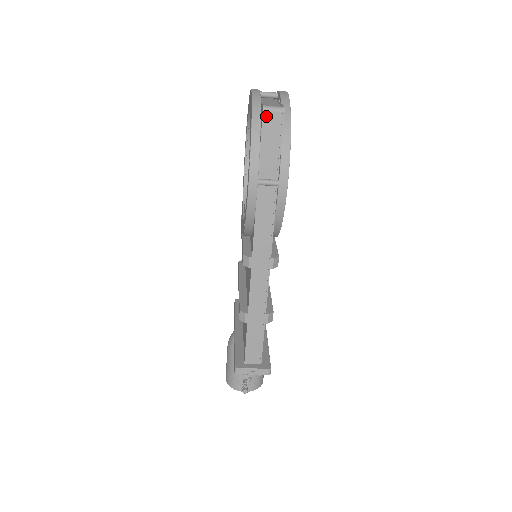
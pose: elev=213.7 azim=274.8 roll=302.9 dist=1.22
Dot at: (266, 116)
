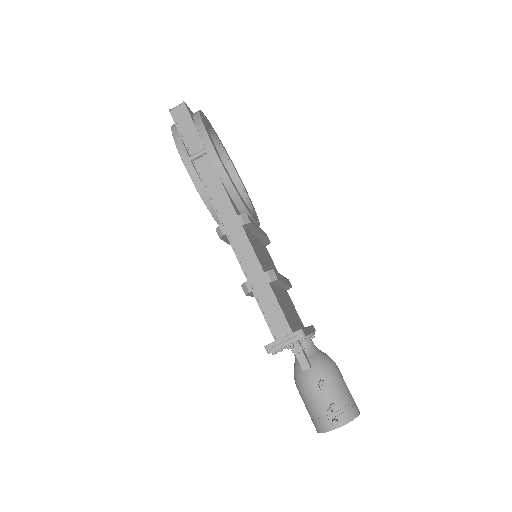
Dot at: (174, 114)
